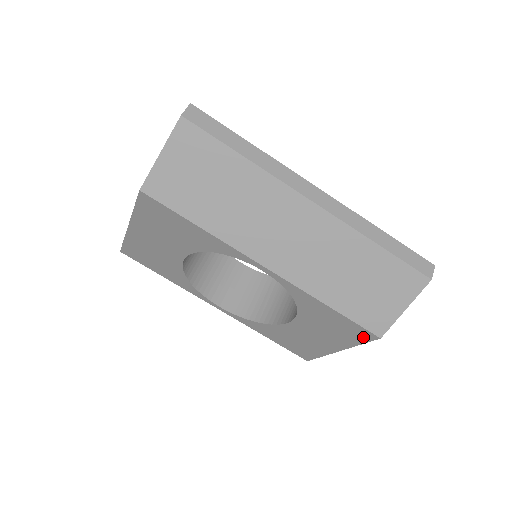
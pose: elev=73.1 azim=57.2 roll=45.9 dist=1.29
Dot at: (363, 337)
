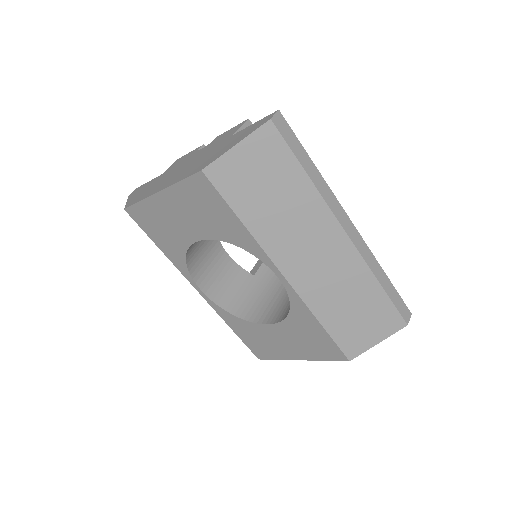
Dot at: (333, 356)
